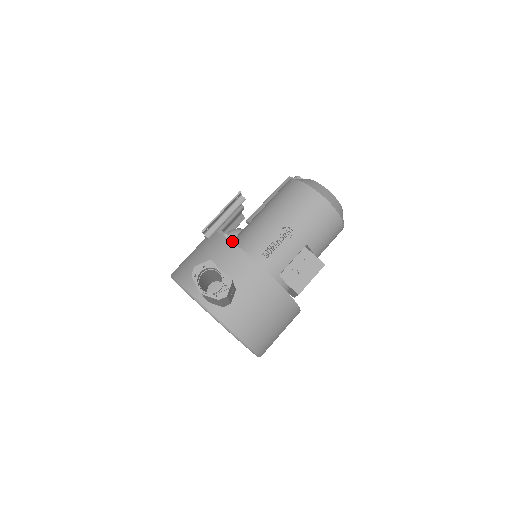
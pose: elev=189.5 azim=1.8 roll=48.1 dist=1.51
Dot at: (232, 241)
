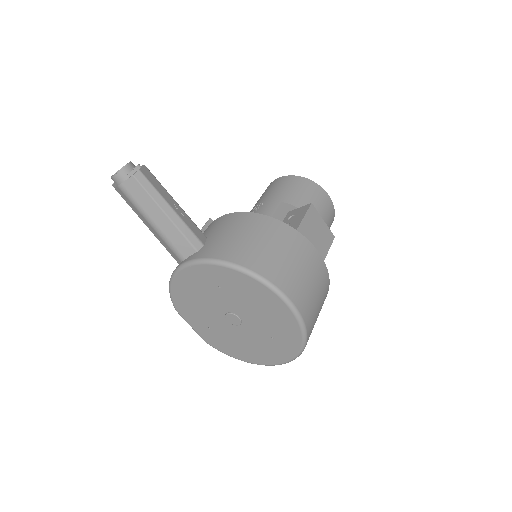
Dot at: occluded
